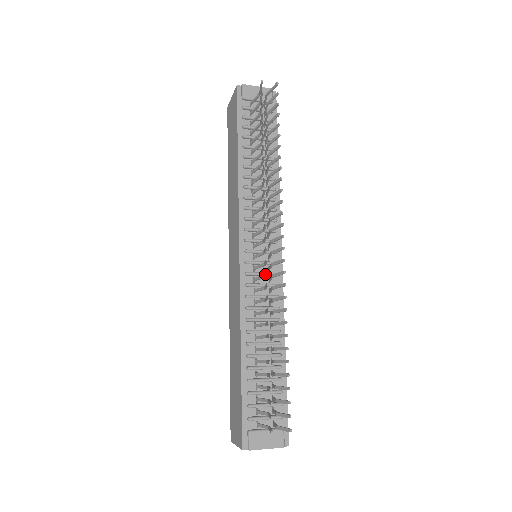
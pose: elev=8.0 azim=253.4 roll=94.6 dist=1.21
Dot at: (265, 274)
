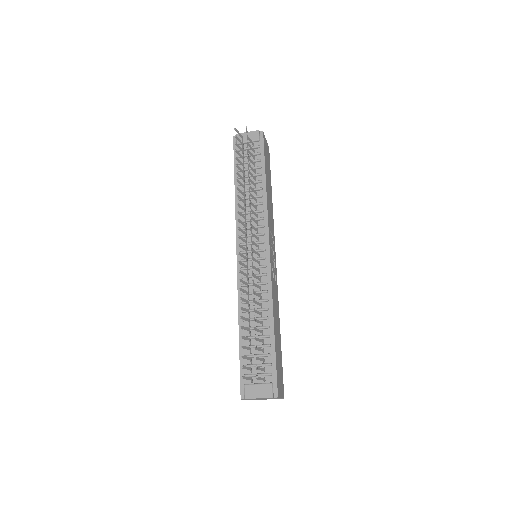
Dot at: (242, 265)
